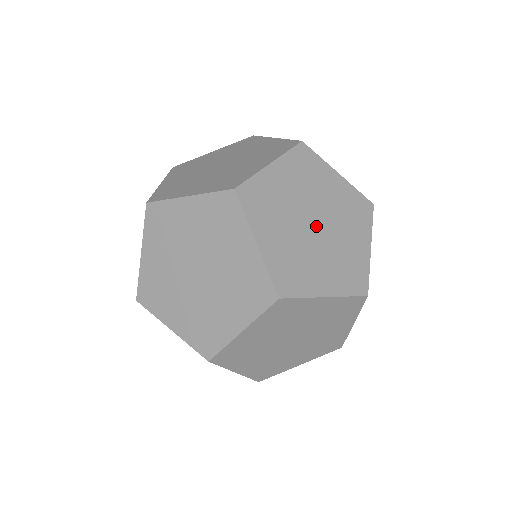
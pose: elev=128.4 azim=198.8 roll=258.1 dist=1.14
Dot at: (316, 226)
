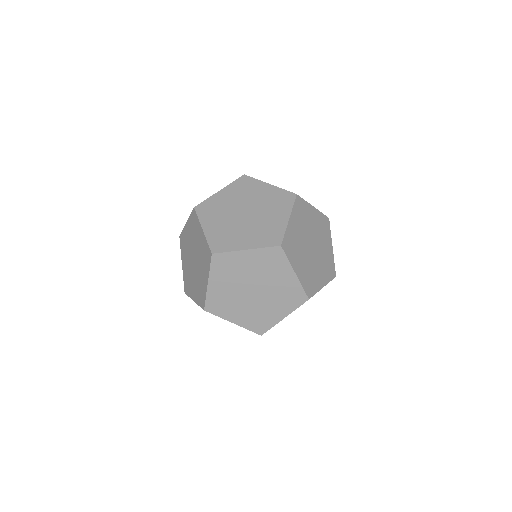
Dot at: (312, 248)
